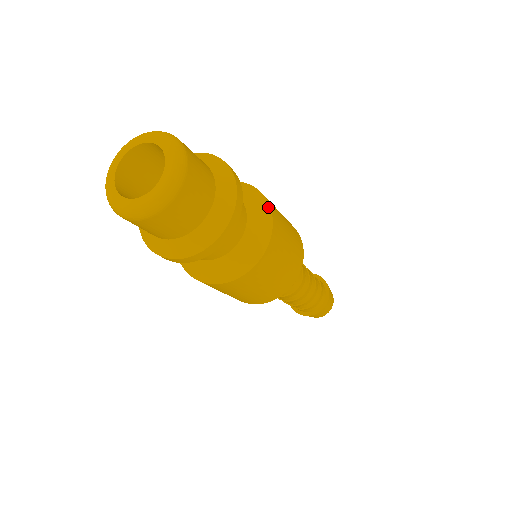
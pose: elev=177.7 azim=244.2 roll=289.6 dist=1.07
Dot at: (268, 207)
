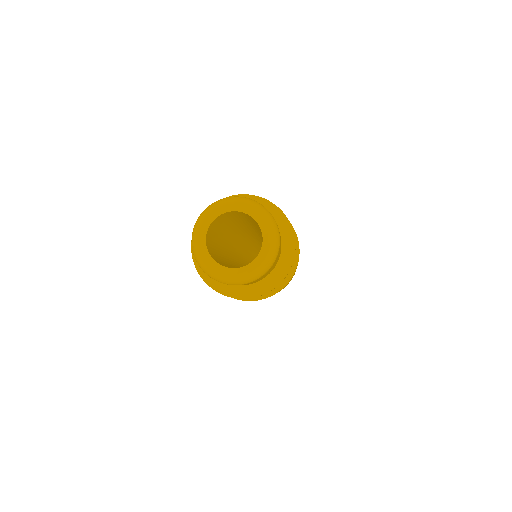
Dot at: (293, 230)
